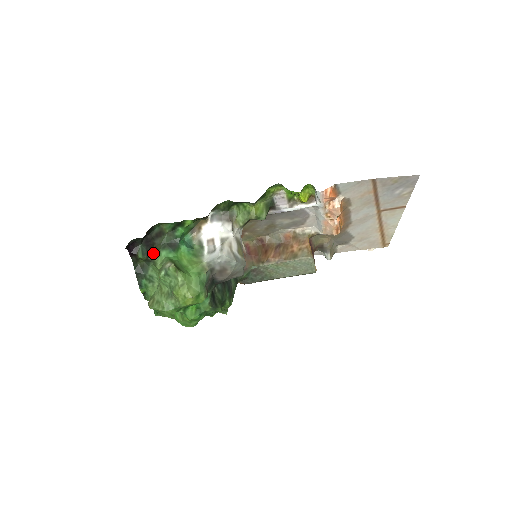
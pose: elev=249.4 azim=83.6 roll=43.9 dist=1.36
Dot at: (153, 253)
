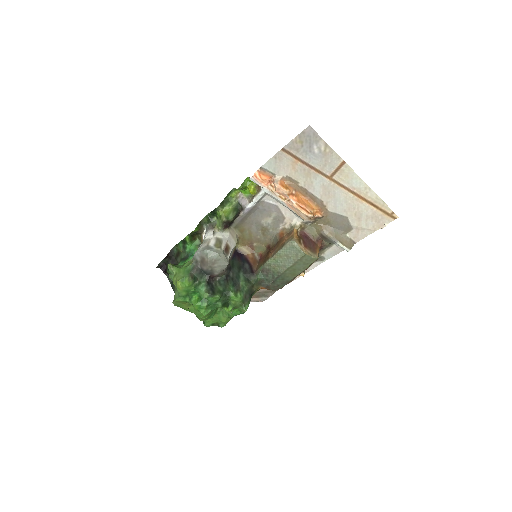
Dot at: occluded
